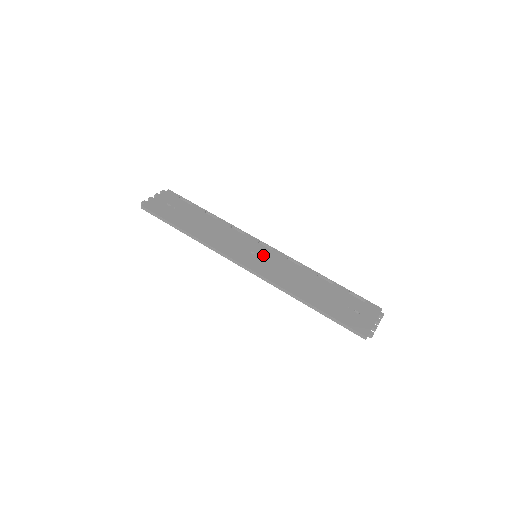
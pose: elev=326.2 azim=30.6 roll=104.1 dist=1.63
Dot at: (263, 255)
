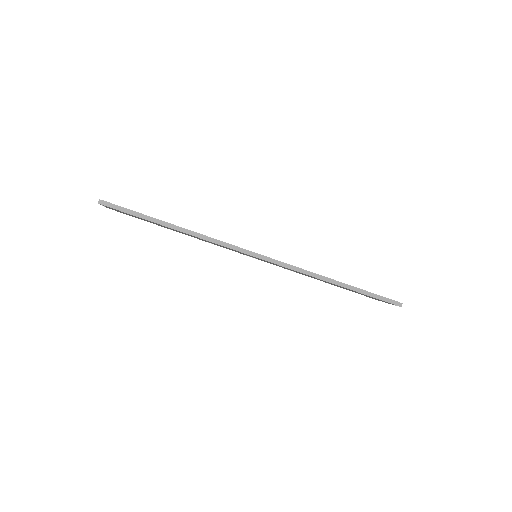
Dot at: occluded
